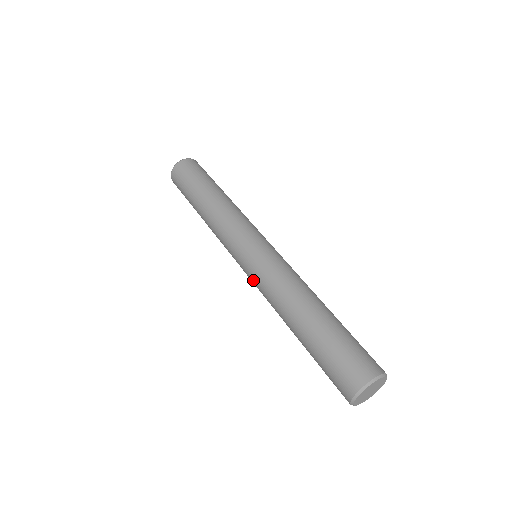
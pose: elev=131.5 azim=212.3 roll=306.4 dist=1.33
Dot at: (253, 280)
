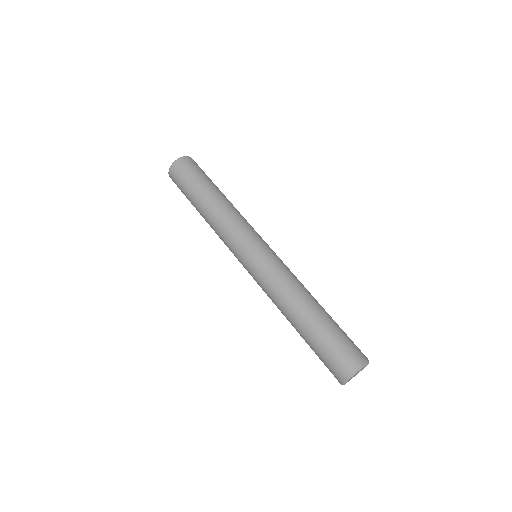
Dot at: occluded
